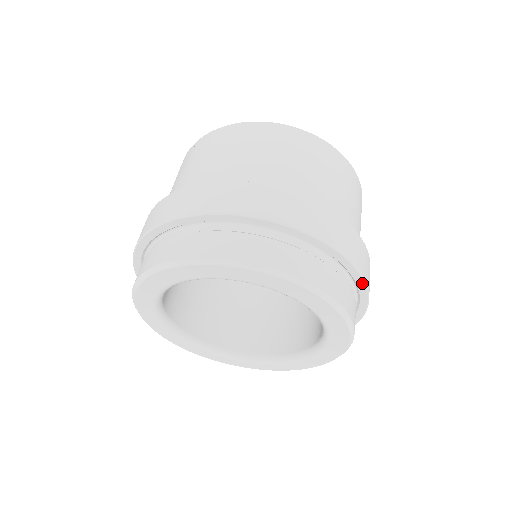
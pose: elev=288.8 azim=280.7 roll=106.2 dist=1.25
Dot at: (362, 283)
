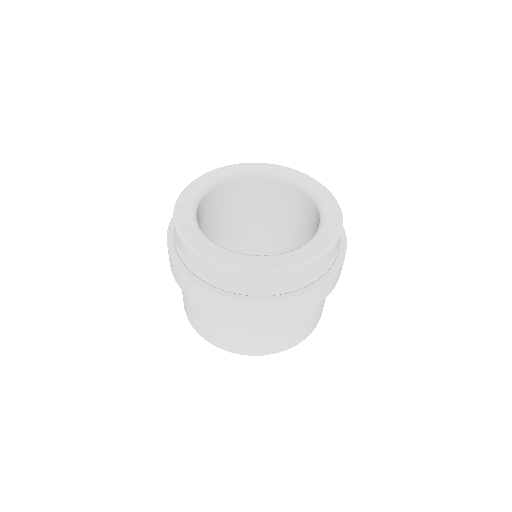
Dot at: occluded
